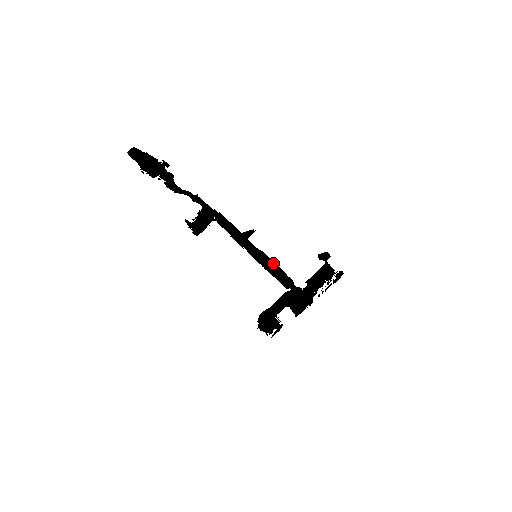
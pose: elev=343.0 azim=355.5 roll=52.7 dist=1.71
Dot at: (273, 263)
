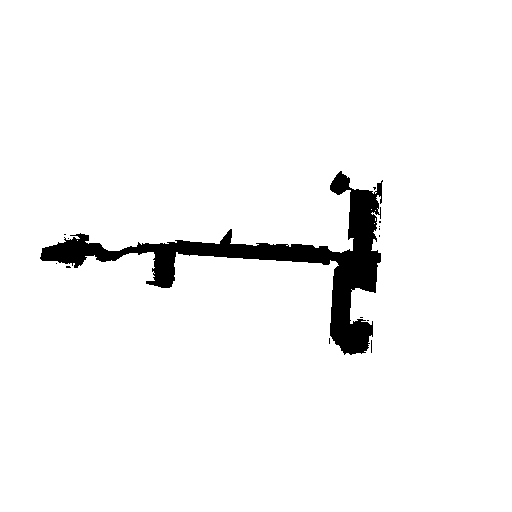
Dot at: (285, 248)
